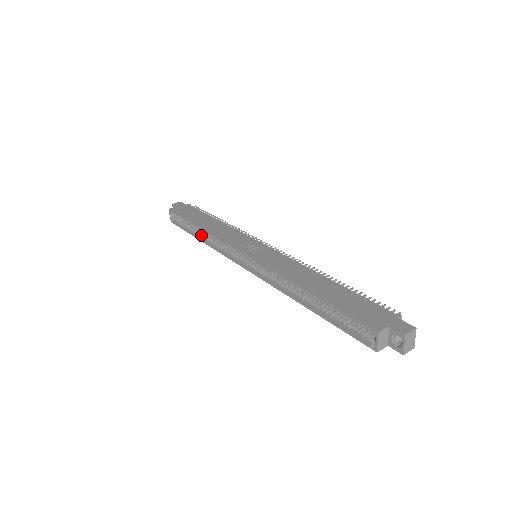
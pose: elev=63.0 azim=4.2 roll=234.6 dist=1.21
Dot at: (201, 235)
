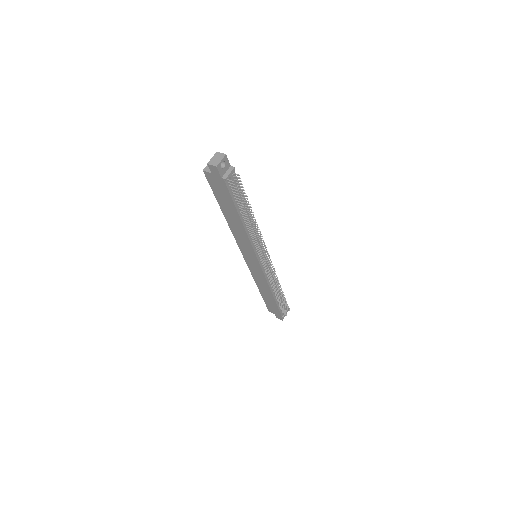
Dot at: occluded
